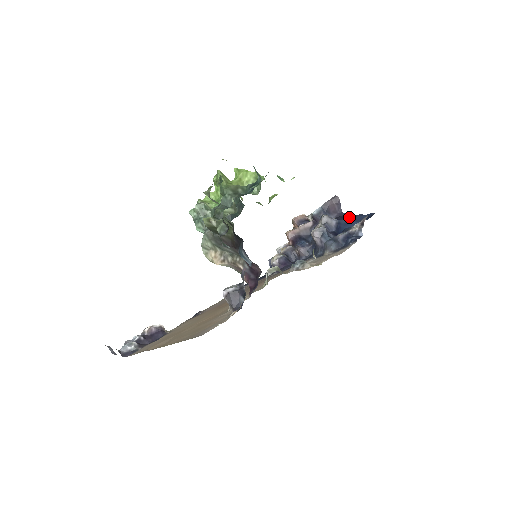
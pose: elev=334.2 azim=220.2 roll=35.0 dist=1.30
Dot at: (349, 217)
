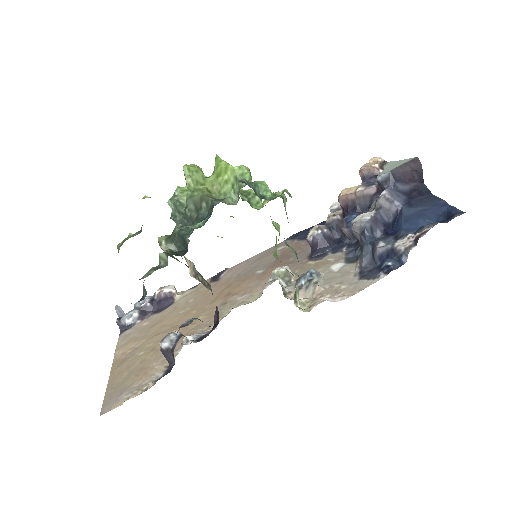
Dot at: (427, 198)
